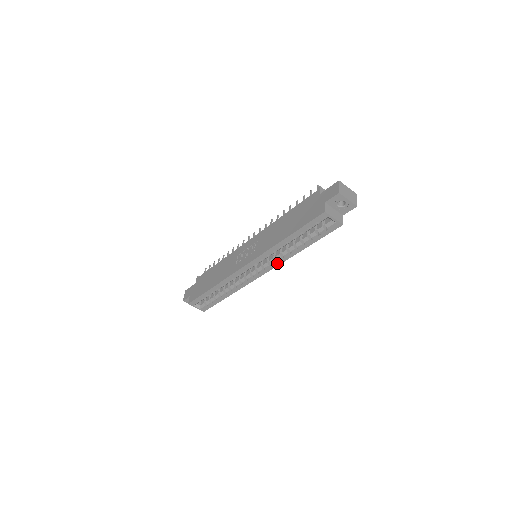
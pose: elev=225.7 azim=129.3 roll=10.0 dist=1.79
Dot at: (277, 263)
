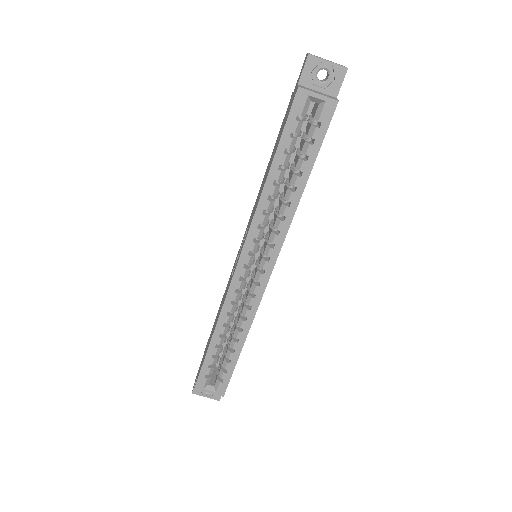
Dot at: (280, 237)
